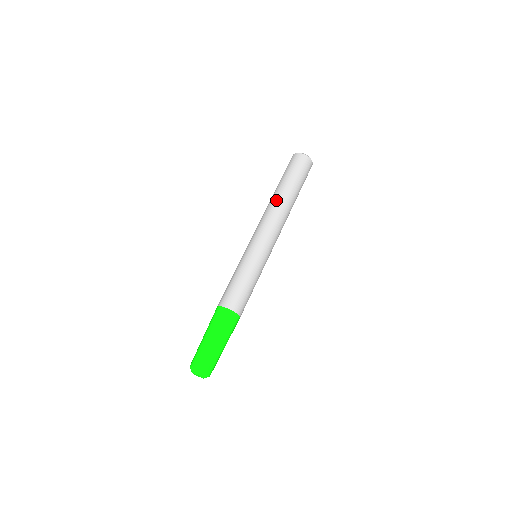
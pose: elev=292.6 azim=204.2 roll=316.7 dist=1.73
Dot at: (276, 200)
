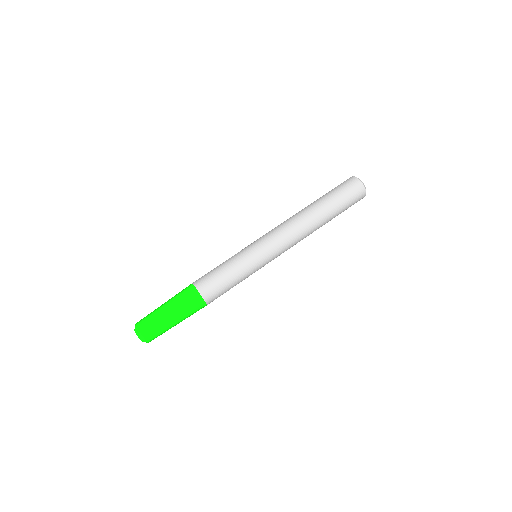
Dot at: (300, 211)
